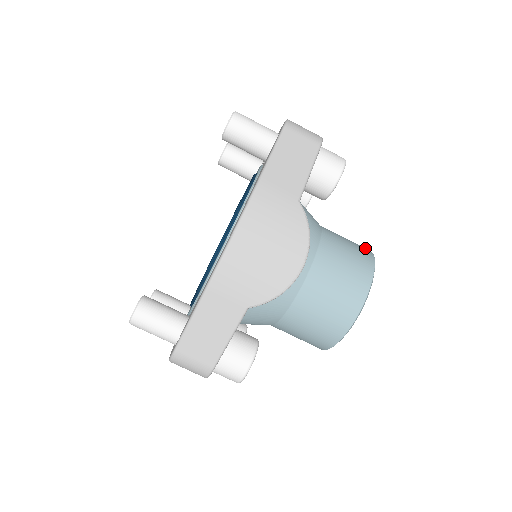
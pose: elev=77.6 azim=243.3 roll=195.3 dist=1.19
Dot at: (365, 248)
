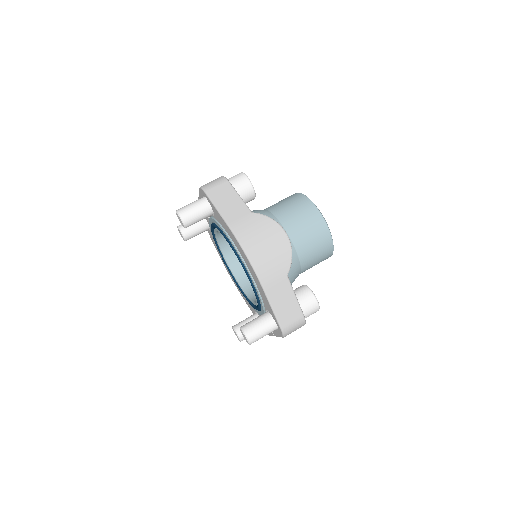
Dot at: (293, 195)
